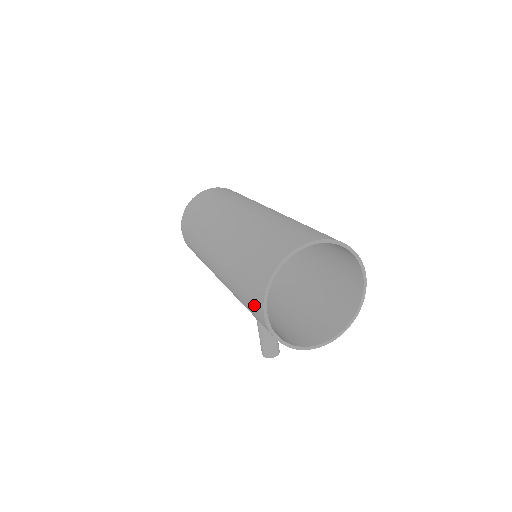
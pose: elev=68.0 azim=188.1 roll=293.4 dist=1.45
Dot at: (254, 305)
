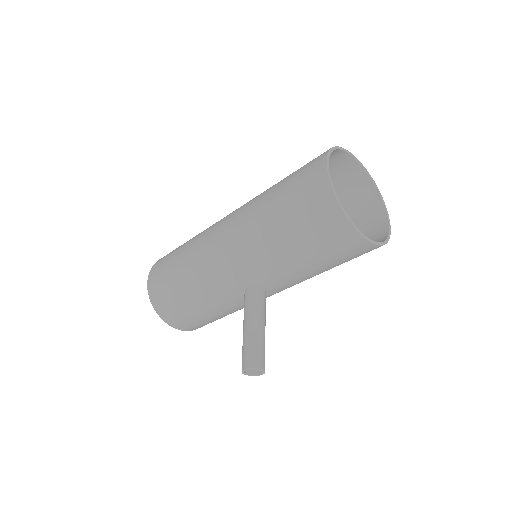
Dot at: (308, 177)
